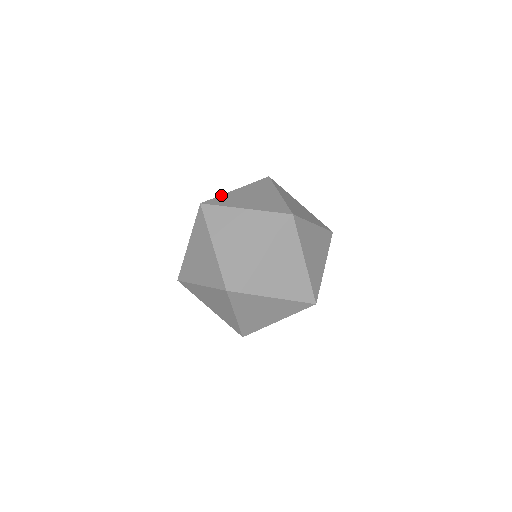
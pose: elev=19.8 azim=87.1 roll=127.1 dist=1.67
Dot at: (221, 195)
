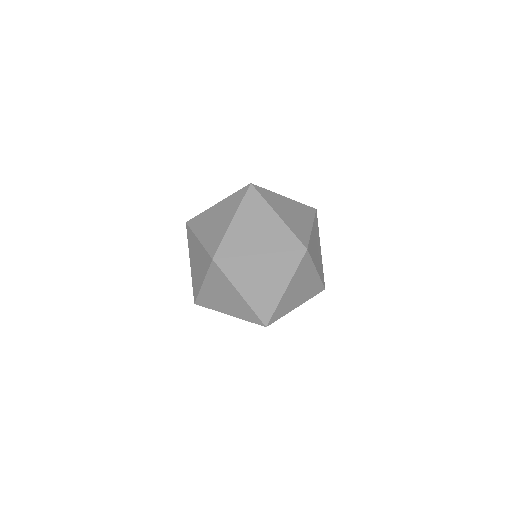
Dot at: occluded
